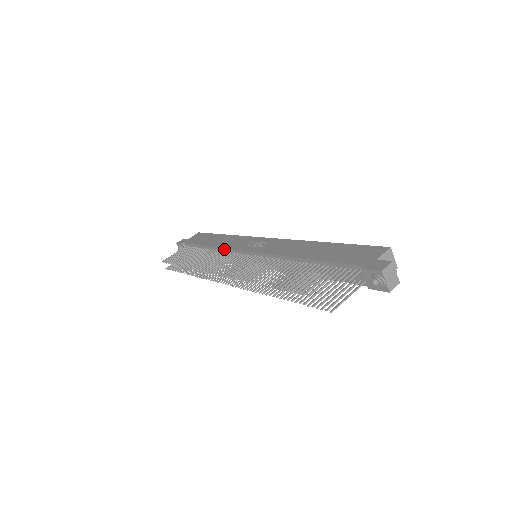
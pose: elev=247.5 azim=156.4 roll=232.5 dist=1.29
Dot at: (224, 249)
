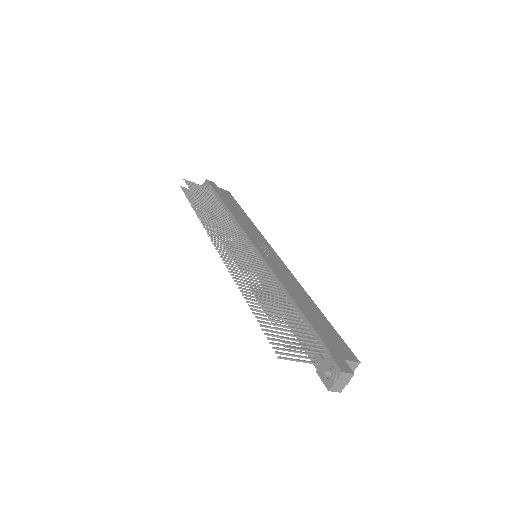
Dot at: (239, 225)
